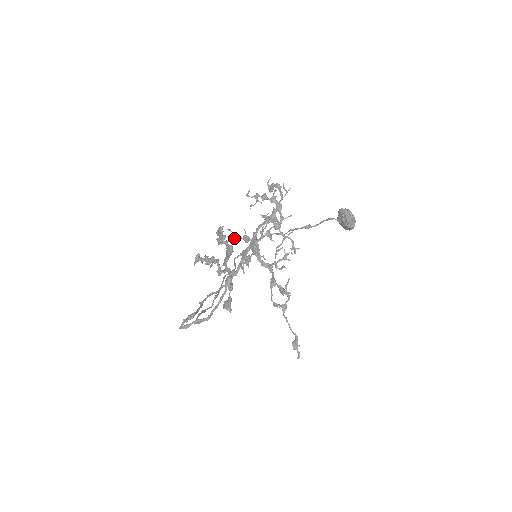
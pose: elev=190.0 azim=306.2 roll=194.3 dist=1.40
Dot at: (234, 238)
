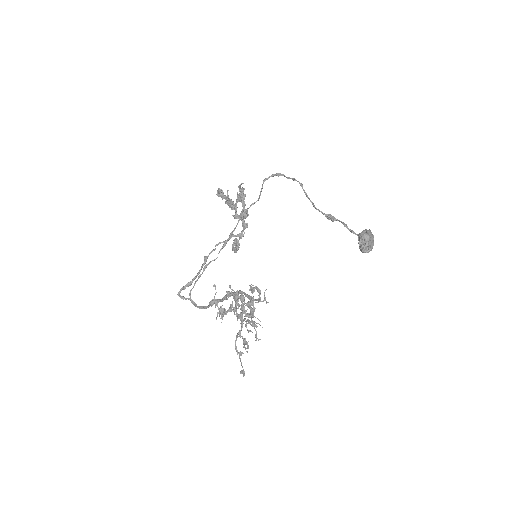
Dot at: (214, 300)
